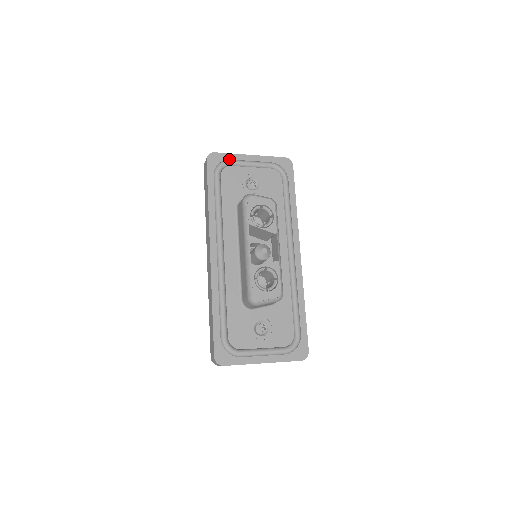
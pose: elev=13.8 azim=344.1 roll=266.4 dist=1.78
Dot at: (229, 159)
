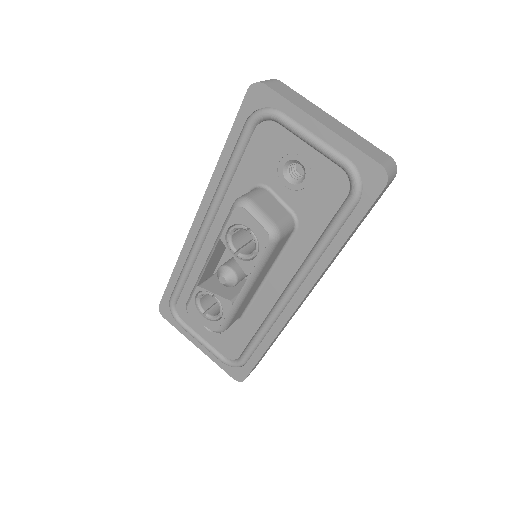
Dot at: (281, 110)
